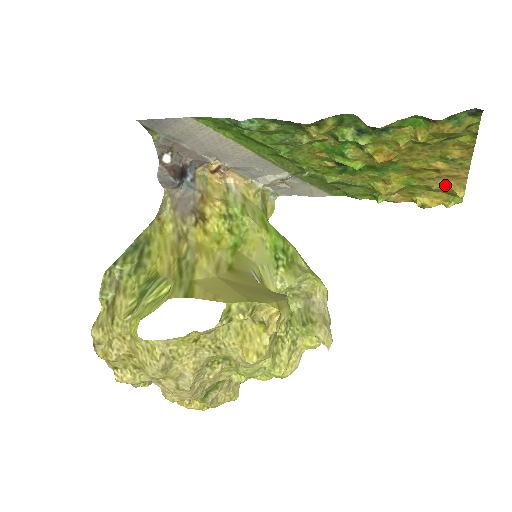
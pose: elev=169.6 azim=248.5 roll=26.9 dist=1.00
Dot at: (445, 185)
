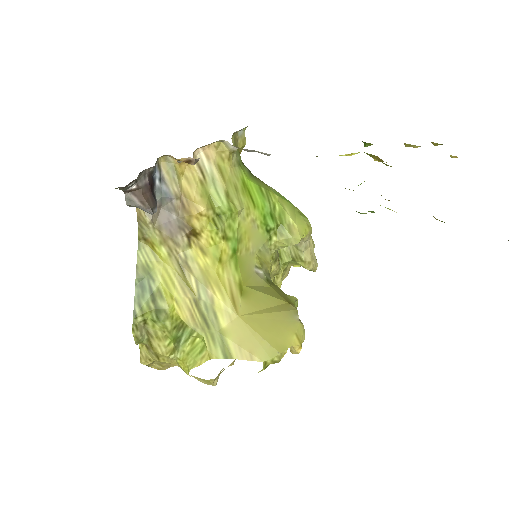
Dot at: occluded
